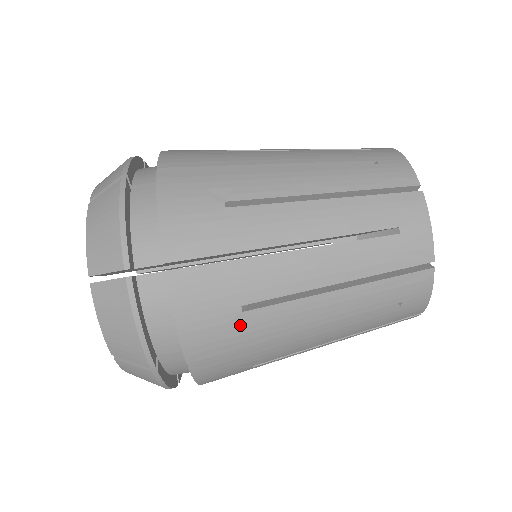
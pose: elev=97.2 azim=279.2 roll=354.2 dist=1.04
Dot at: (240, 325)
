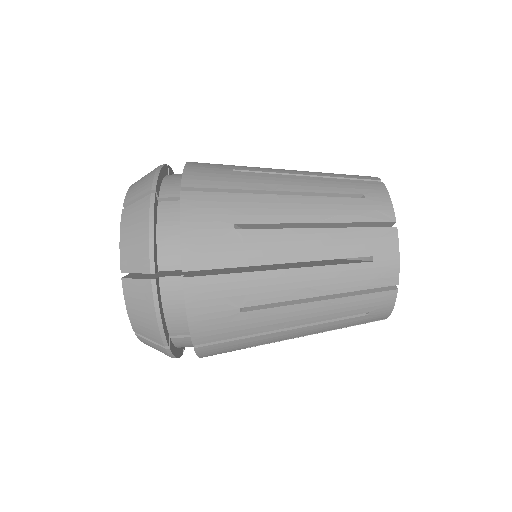
Dot at: (231, 241)
